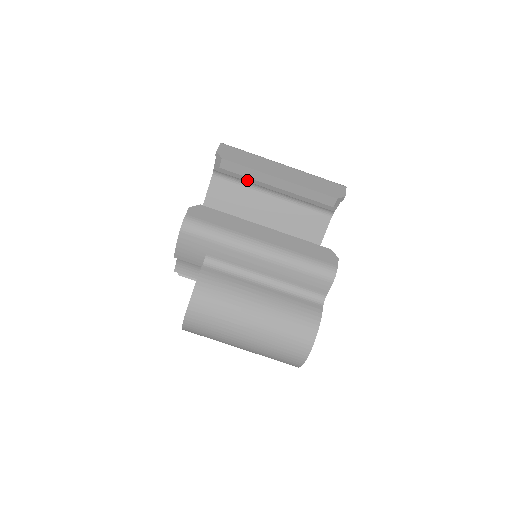
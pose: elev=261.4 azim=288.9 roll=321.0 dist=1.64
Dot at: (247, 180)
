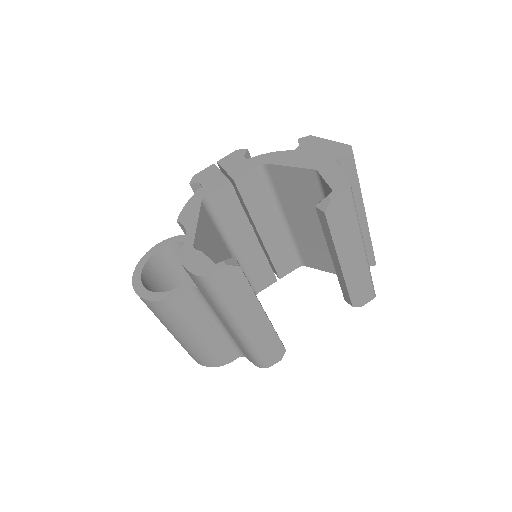
Dot at: occluded
